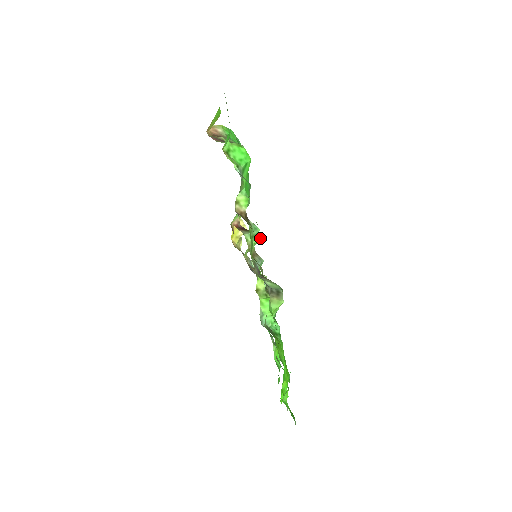
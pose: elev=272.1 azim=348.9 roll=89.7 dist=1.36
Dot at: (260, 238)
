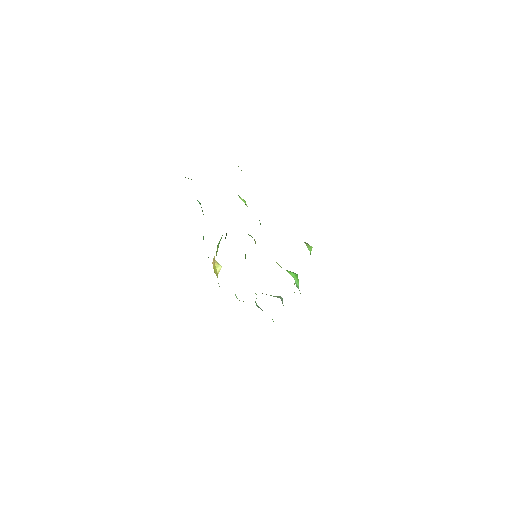
Dot at: occluded
